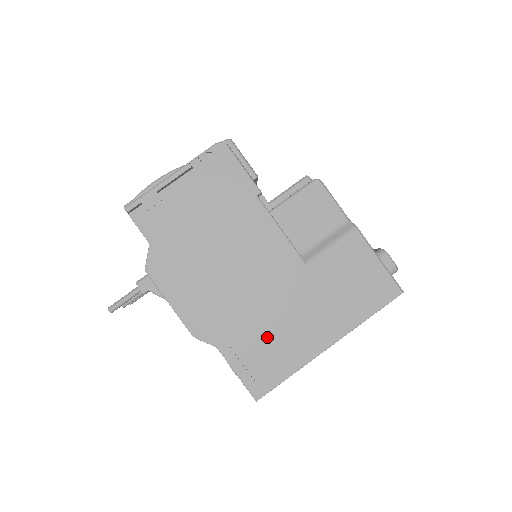
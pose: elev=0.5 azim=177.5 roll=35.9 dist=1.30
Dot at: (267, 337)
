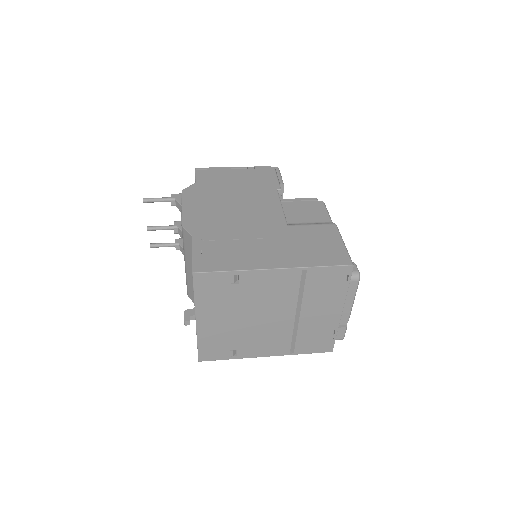
Dot at: (231, 245)
